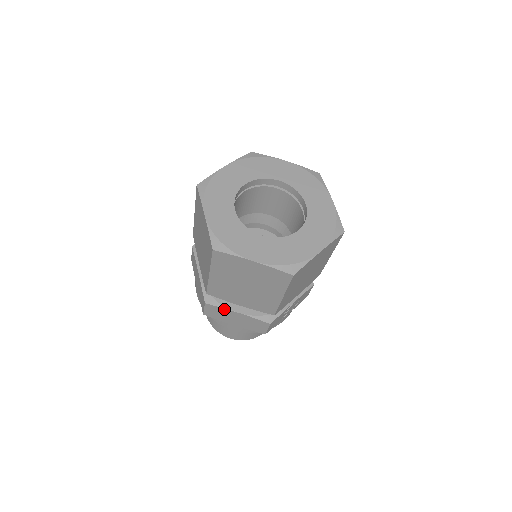
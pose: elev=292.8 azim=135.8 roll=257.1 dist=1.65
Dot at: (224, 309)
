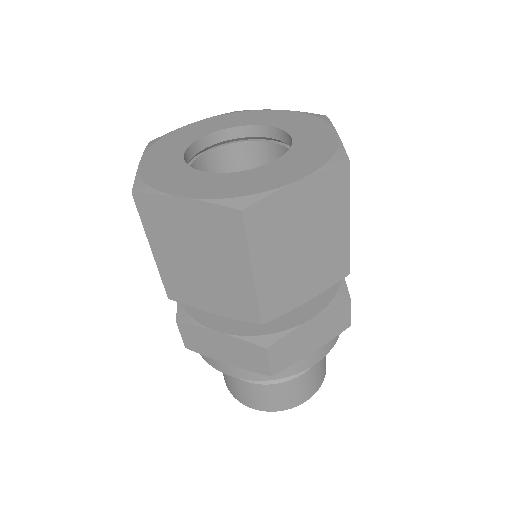
Dot at: (292, 333)
